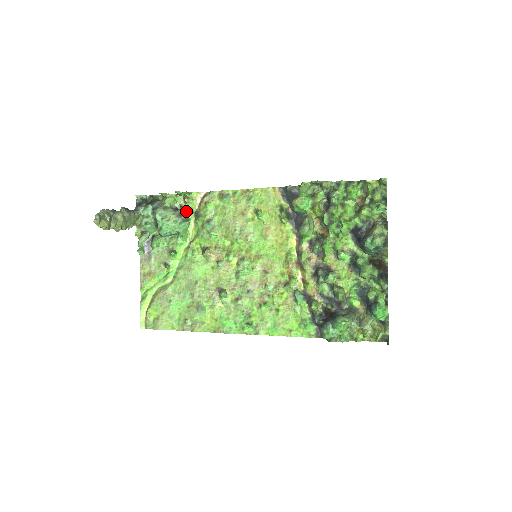
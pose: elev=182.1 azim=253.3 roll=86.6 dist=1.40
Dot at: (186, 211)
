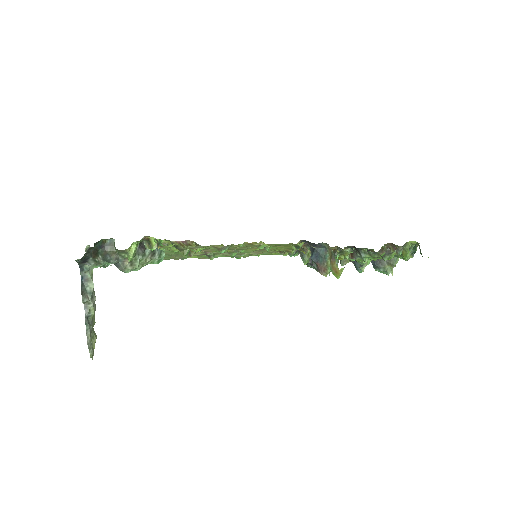
Dot at: (154, 241)
